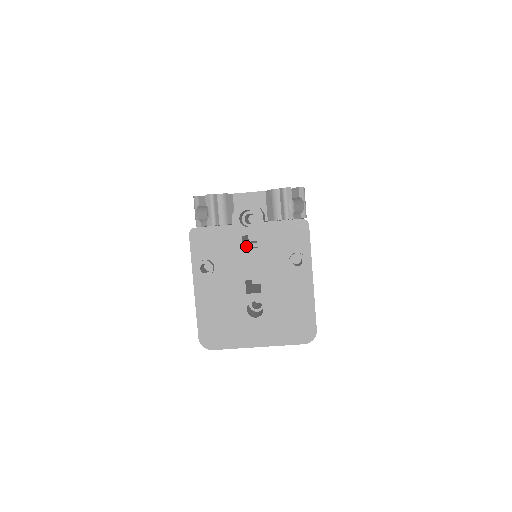
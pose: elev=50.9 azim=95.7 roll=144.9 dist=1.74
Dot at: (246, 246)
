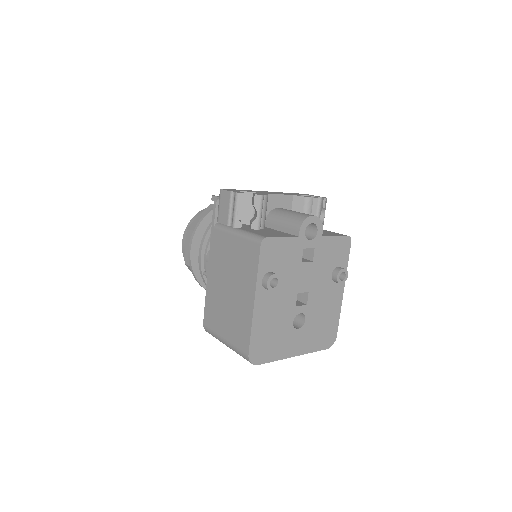
Dot at: occluded
